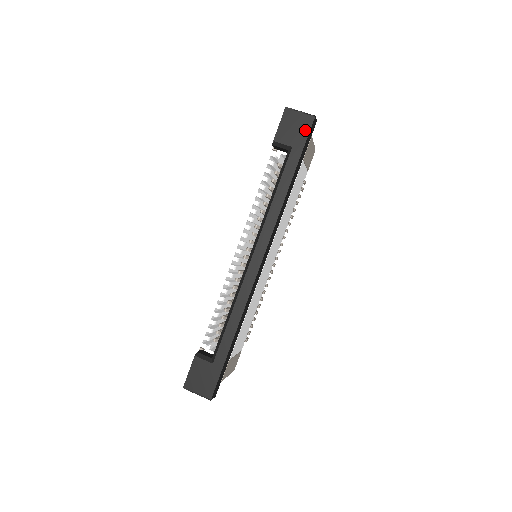
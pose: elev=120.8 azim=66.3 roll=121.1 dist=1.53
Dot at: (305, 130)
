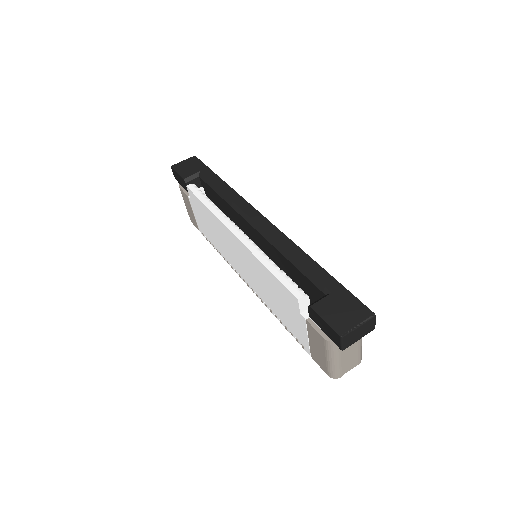
Dot at: (197, 162)
